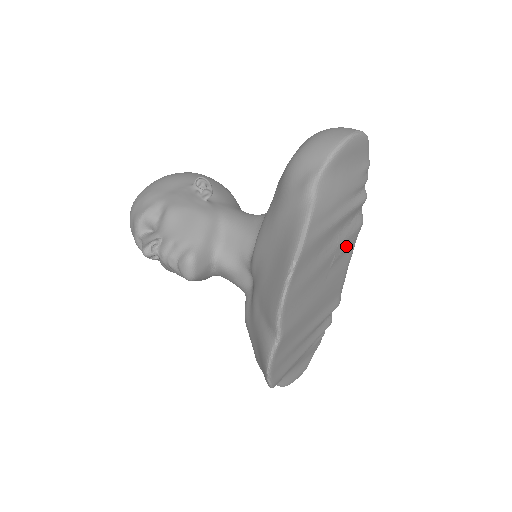
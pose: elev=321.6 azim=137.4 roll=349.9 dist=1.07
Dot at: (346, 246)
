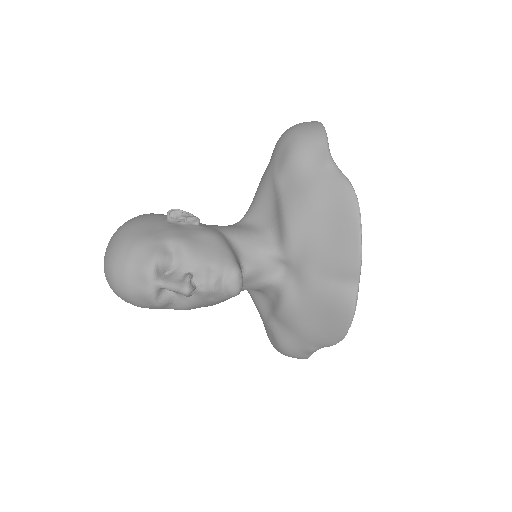
Dot at: occluded
